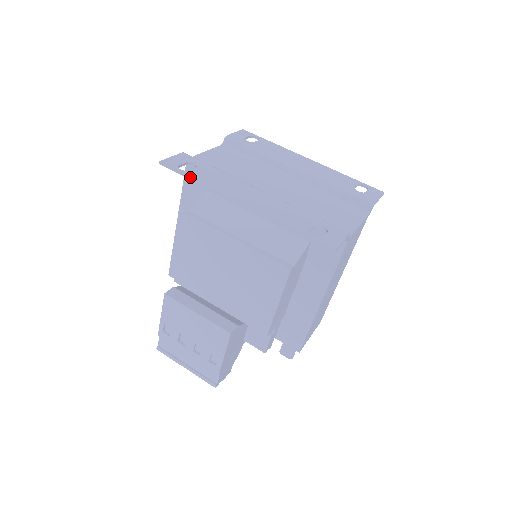
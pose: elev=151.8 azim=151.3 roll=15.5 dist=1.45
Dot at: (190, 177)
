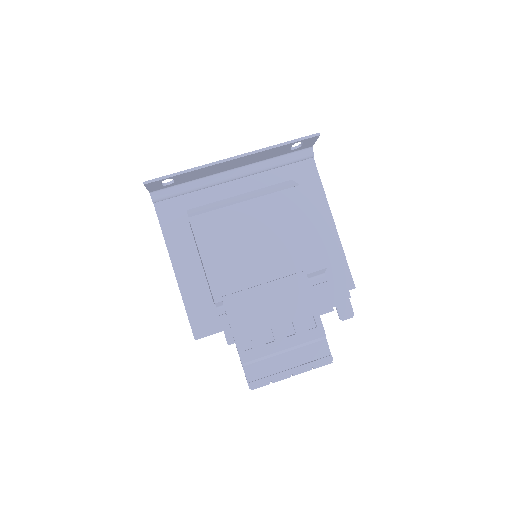
Dot at: (179, 172)
